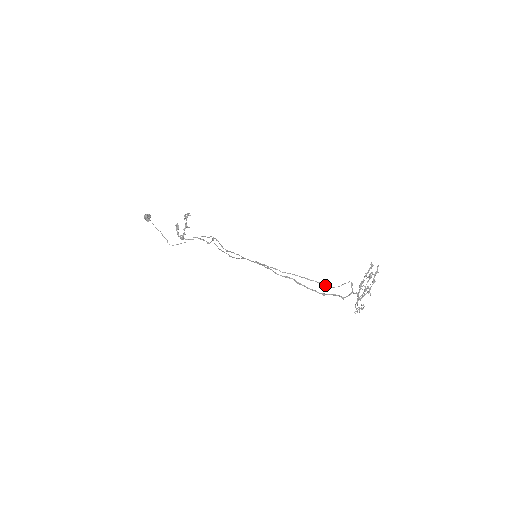
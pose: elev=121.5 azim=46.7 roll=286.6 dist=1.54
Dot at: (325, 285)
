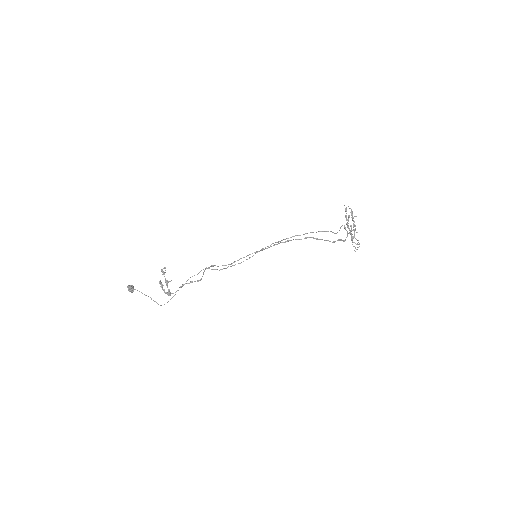
Dot at: (332, 232)
